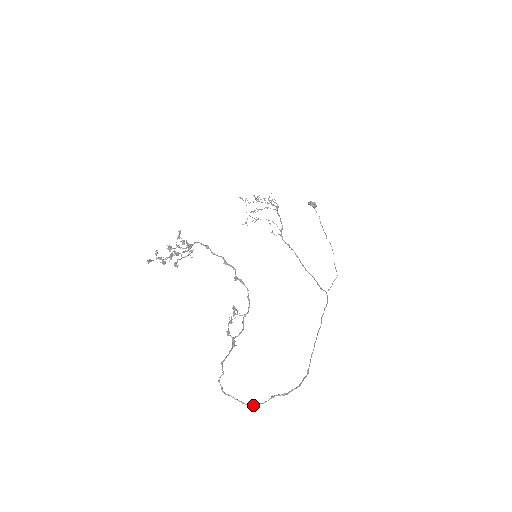
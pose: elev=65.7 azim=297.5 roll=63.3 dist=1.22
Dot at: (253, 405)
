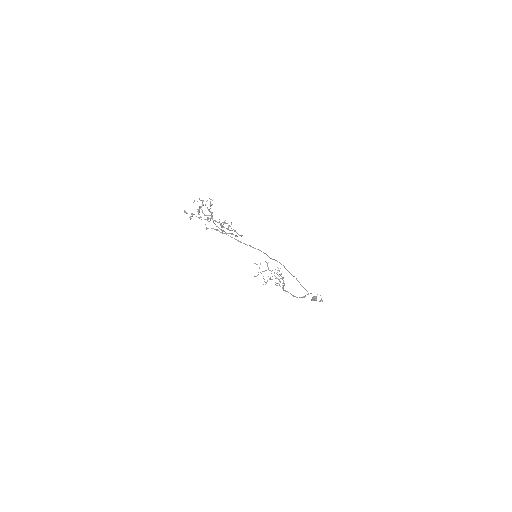
Dot at: (224, 233)
